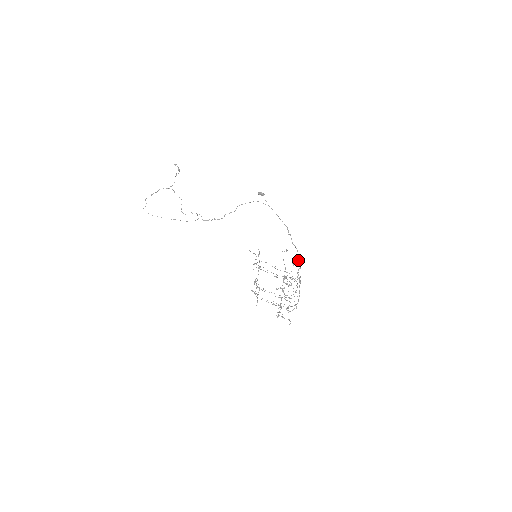
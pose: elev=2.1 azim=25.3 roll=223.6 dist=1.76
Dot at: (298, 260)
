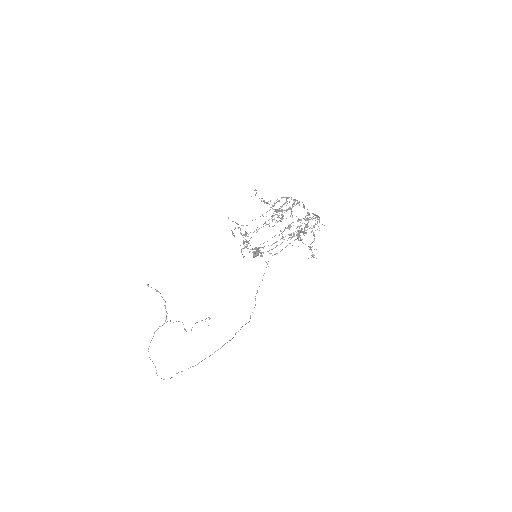
Dot at: occluded
